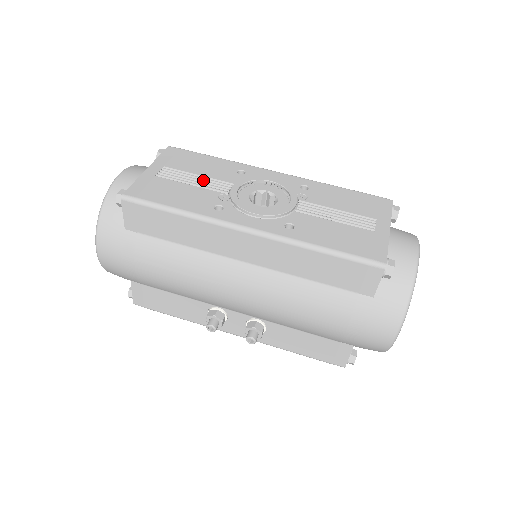
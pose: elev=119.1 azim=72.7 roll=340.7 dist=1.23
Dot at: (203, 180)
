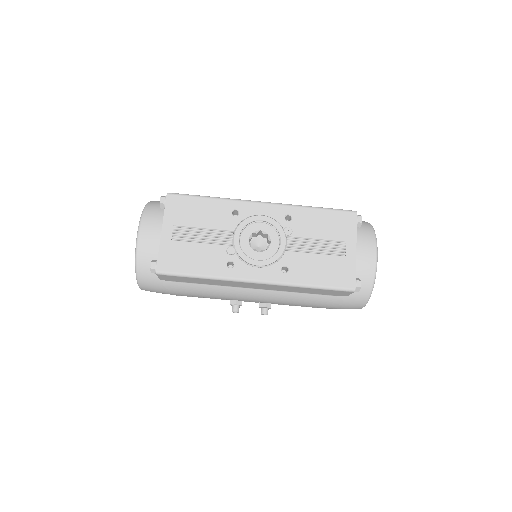
Dot at: (209, 234)
